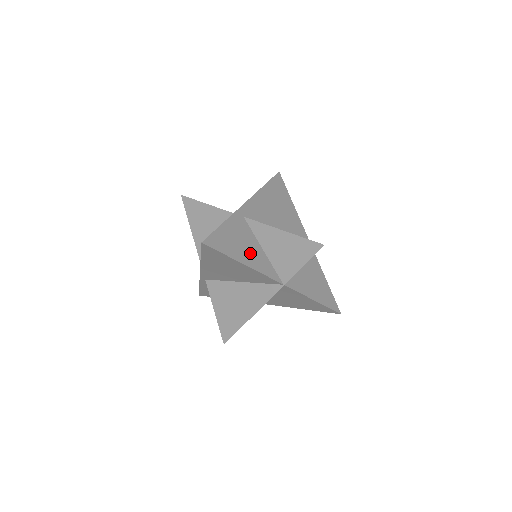
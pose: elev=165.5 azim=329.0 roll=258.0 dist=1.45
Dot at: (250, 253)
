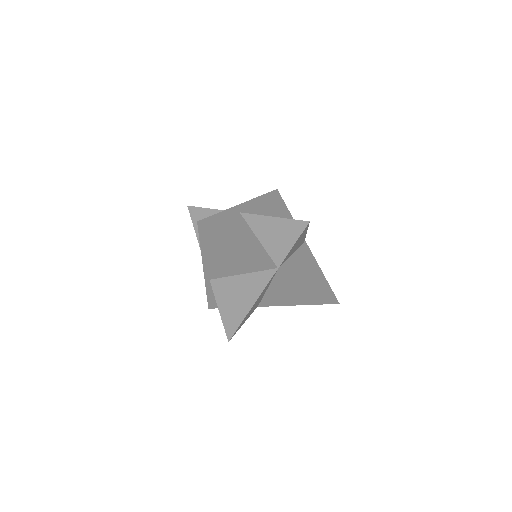
Dot at: (244, 238)
